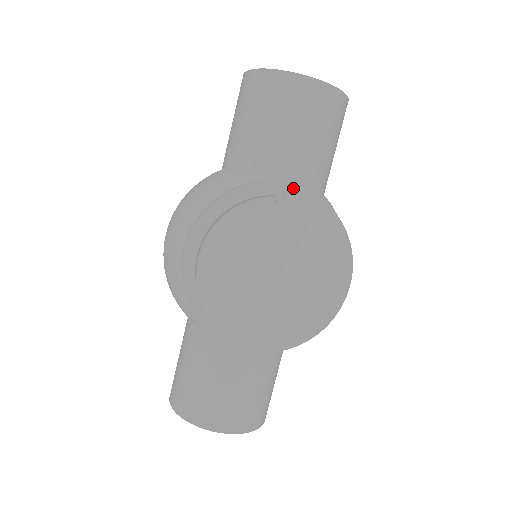
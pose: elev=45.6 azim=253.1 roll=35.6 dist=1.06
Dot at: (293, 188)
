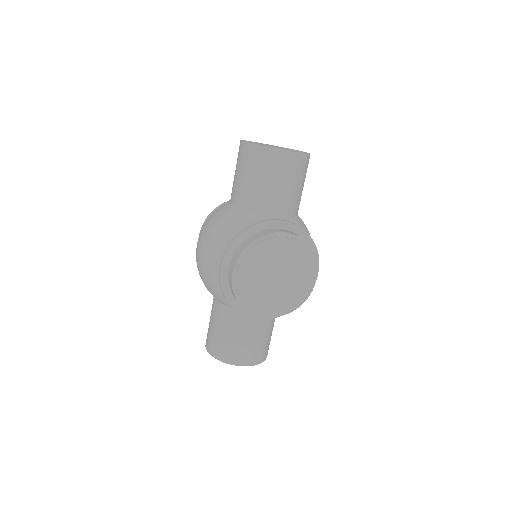
Dot at: (283, 223)
